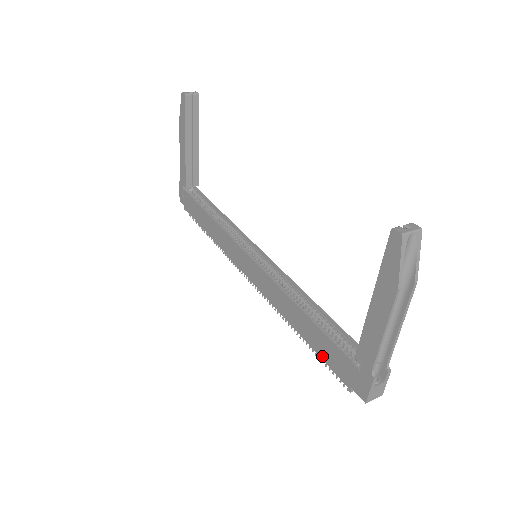
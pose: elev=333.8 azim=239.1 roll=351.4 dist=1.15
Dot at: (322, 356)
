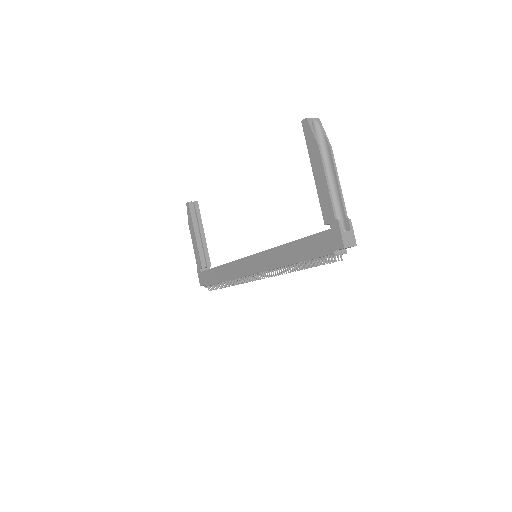
Dot at: (311, 256)
